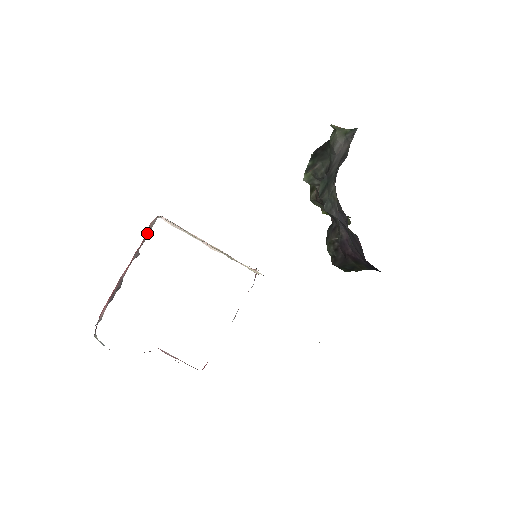
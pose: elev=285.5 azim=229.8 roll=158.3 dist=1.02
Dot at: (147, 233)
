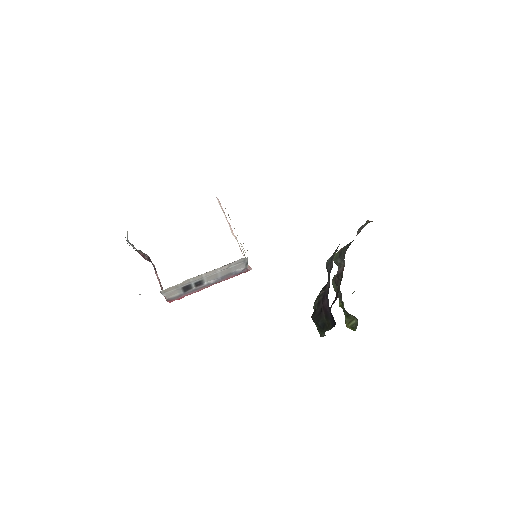
Dot at: occluded
